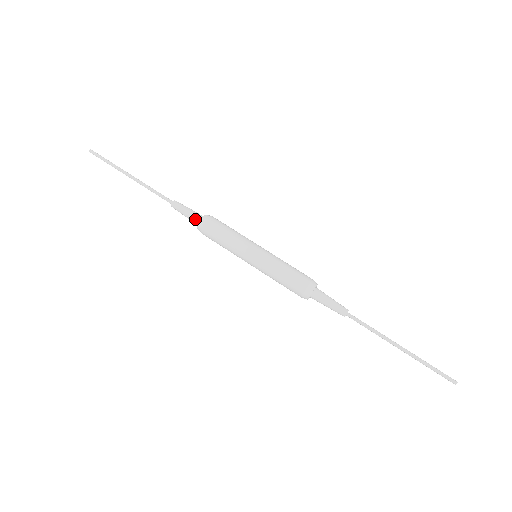
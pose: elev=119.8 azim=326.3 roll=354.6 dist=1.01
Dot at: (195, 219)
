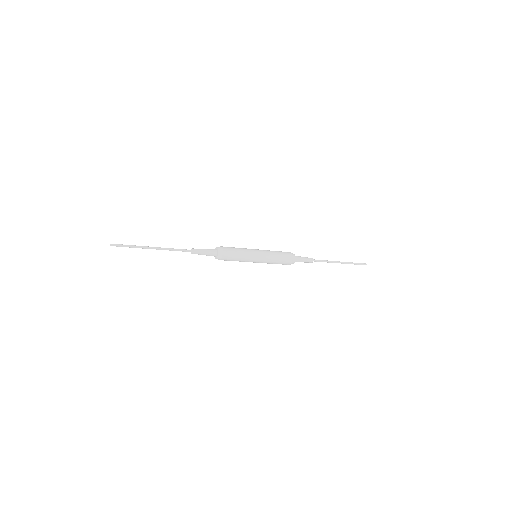
Dot at: (213, 251)
